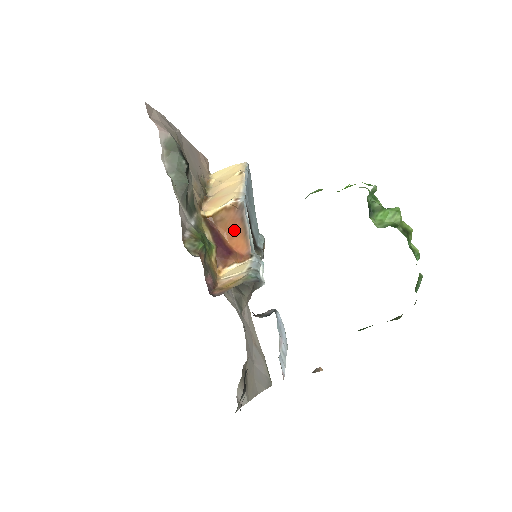
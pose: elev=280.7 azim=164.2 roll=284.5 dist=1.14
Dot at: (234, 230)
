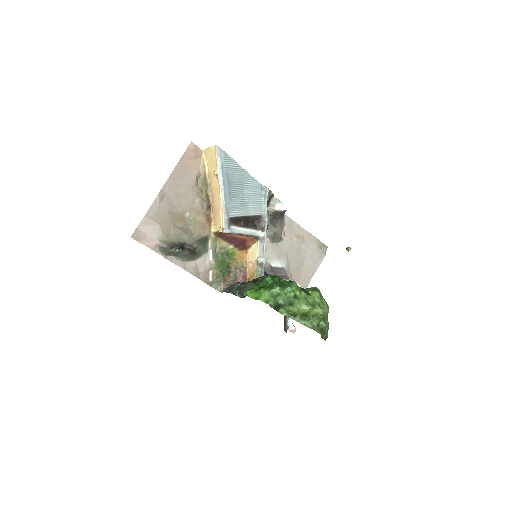
Dot at: (237, 234)
